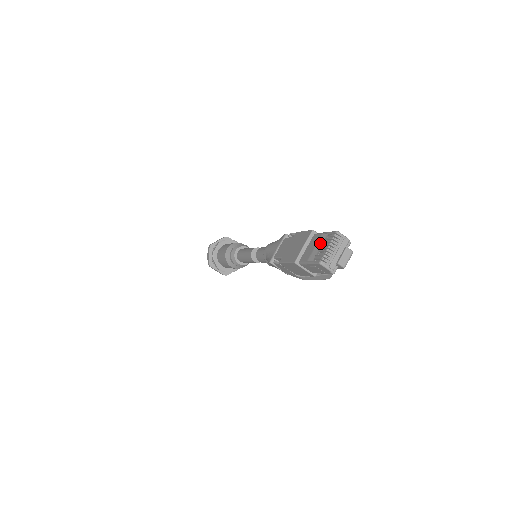
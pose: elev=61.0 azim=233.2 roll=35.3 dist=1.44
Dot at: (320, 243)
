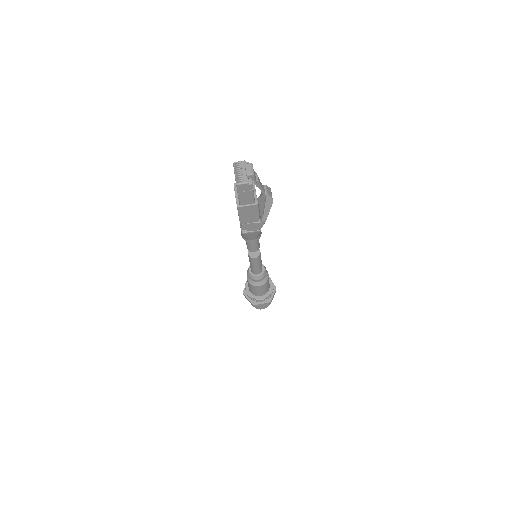
Dot at: occluded
